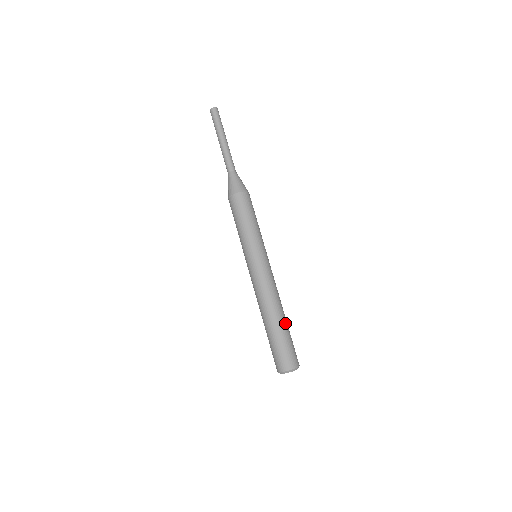
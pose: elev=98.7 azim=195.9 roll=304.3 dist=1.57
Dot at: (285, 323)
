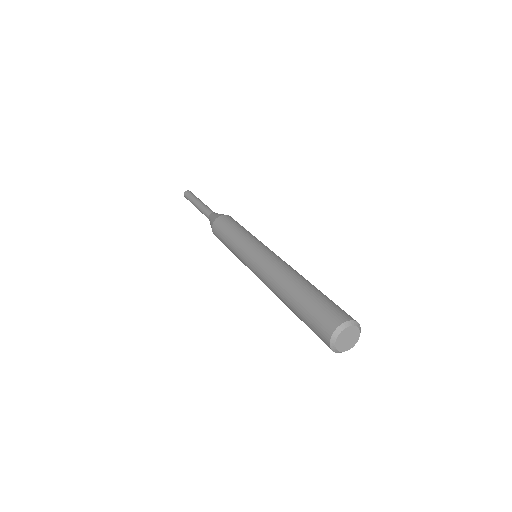
Dot at: occluded
